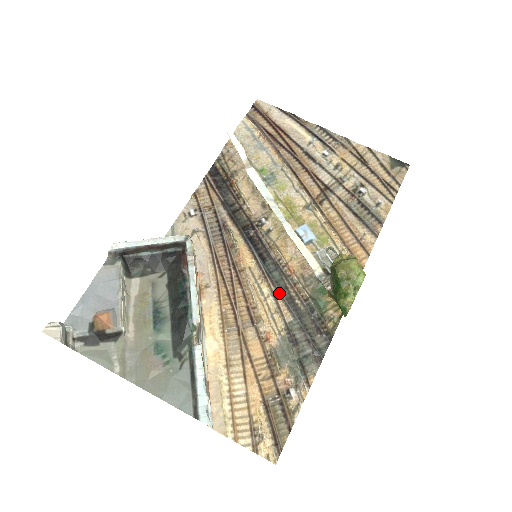
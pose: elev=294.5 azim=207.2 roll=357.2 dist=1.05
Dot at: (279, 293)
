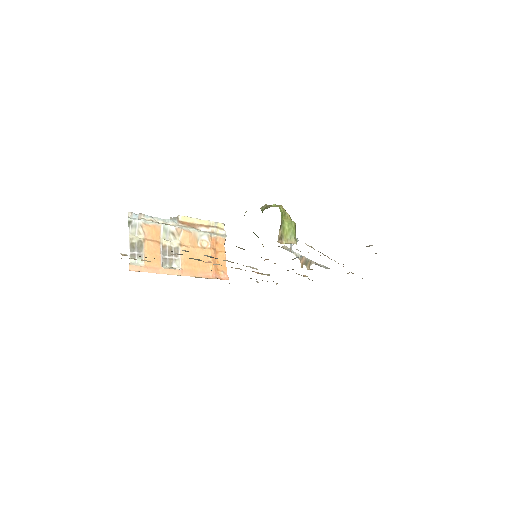
Dot at: occluded
